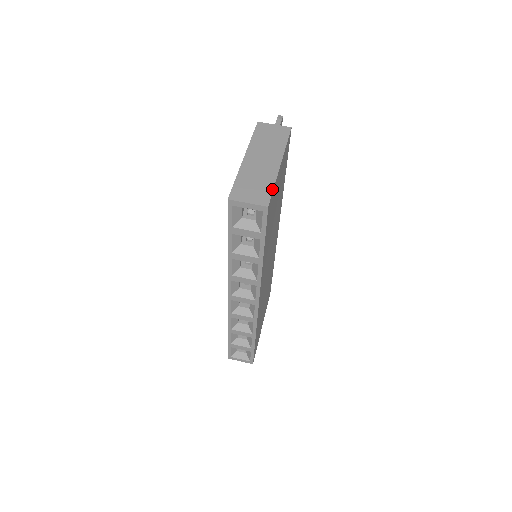
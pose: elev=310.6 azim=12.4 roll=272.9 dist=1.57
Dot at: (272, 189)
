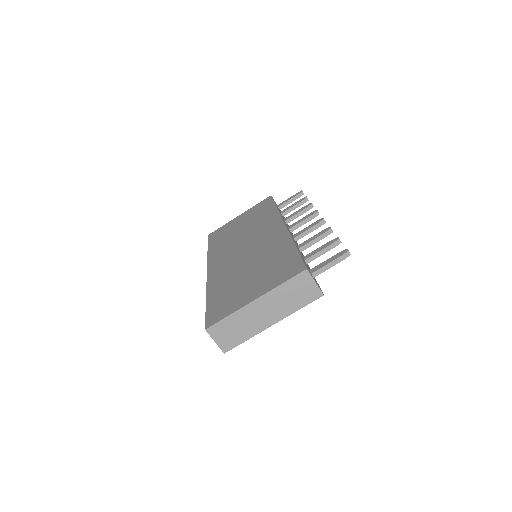
Dot at: (242, 342)
